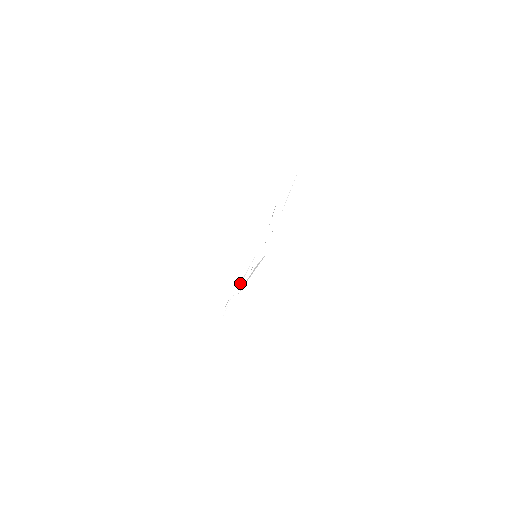
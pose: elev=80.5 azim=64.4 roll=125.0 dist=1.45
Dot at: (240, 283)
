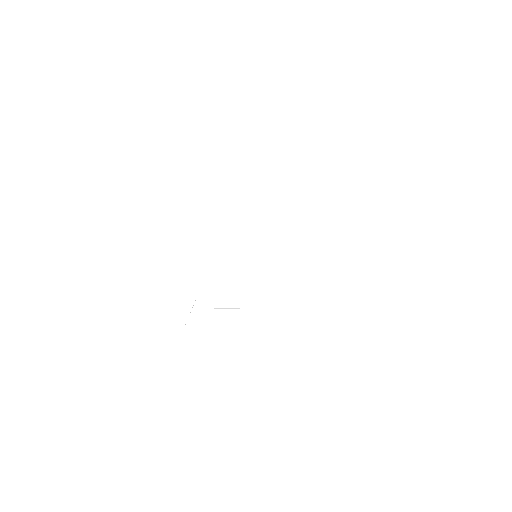
Dot at: occluded
